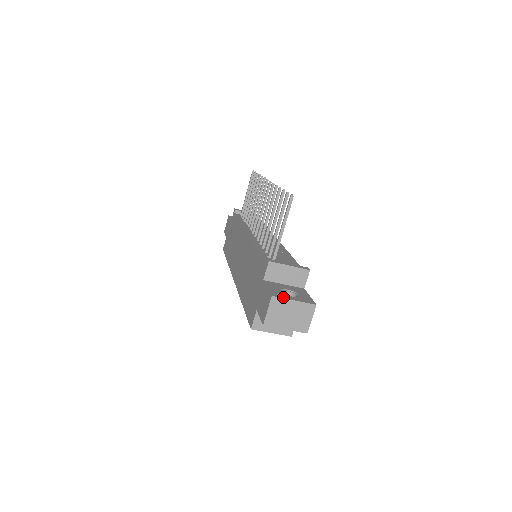
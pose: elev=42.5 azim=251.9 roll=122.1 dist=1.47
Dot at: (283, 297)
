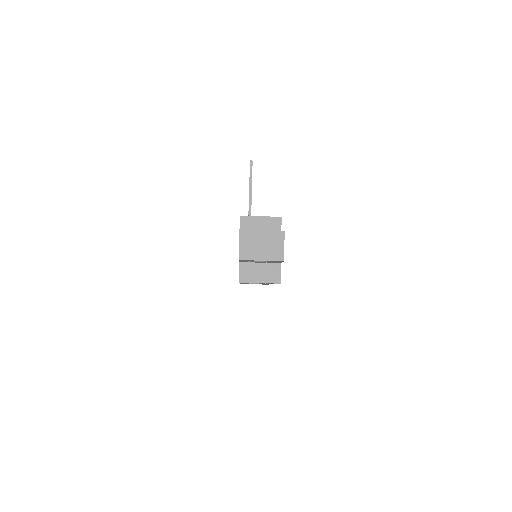
Dot at: (251, 230)
